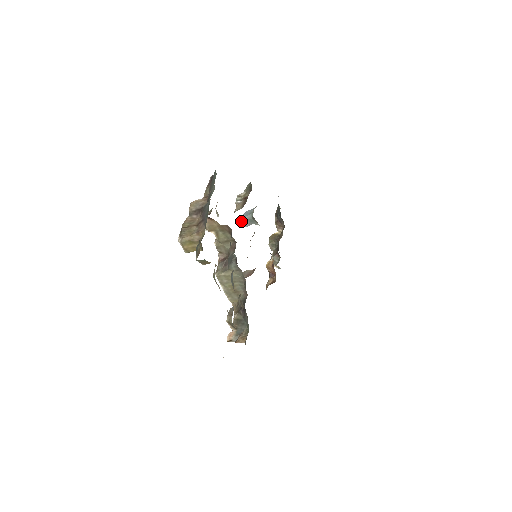
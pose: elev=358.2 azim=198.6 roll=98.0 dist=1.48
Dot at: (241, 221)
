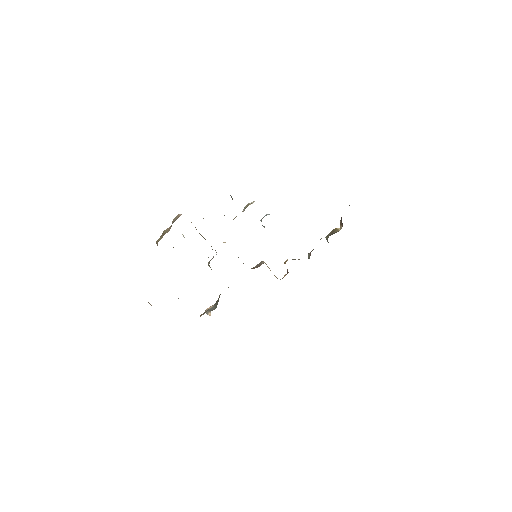
Dot at: occluded
